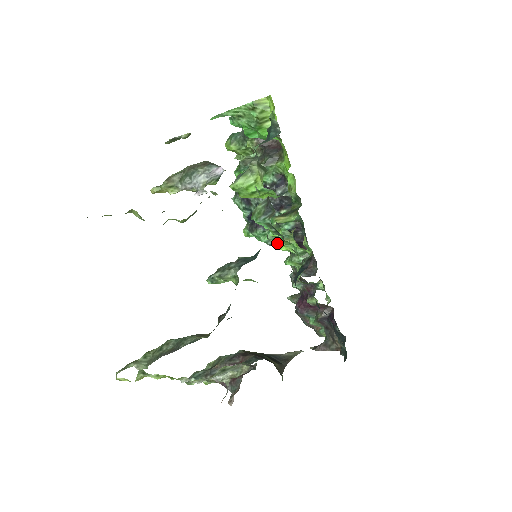
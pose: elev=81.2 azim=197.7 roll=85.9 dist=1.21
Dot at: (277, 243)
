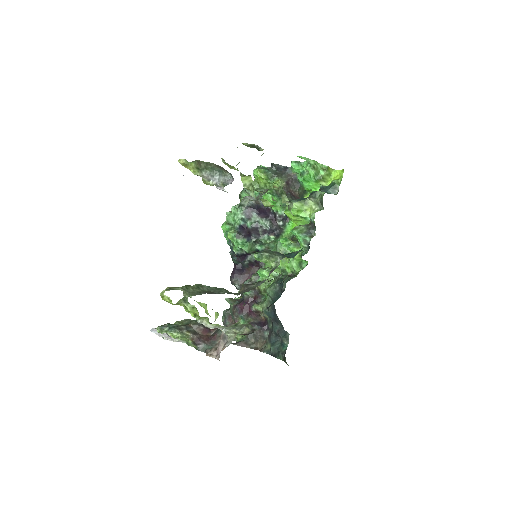
Dot at: (241, 255)
